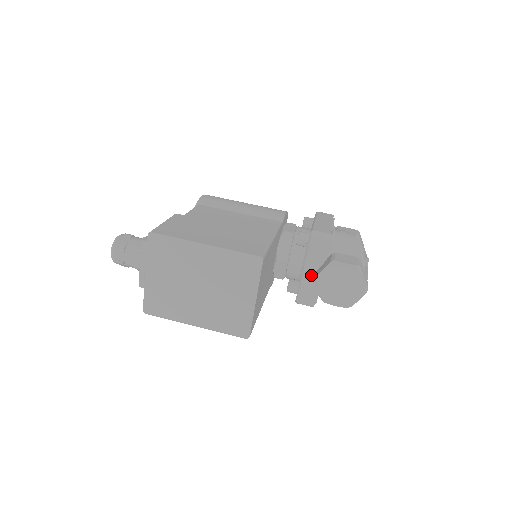
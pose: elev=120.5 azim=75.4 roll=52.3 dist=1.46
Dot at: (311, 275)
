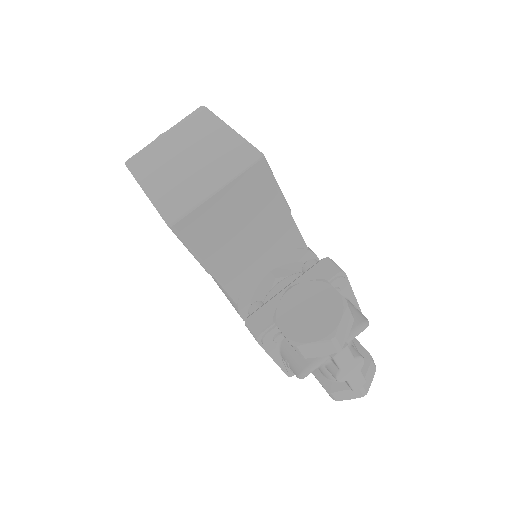
Dot at: occluded
